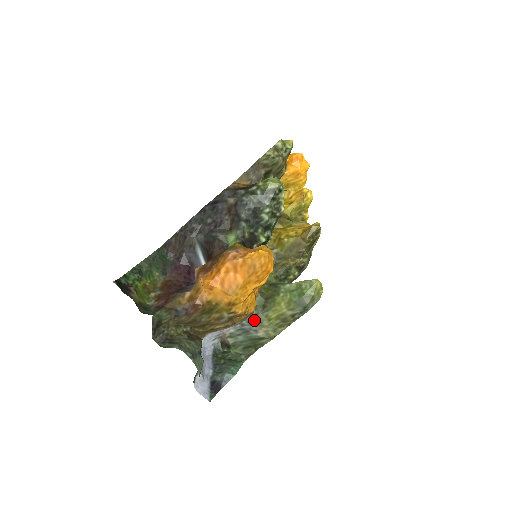
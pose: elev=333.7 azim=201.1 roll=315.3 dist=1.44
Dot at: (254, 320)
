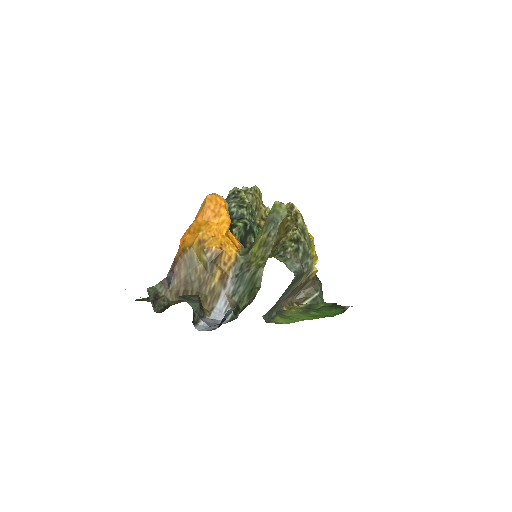
Dot at: (243, 264)
